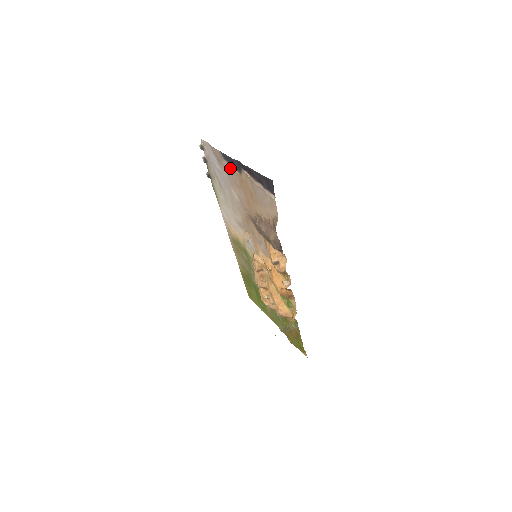
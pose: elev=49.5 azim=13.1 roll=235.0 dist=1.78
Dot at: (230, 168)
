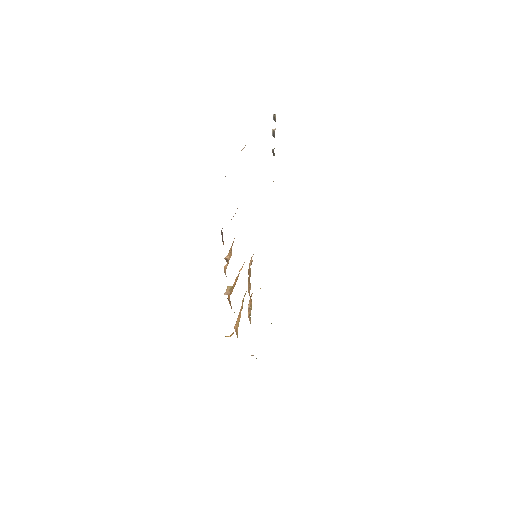
Dot at: occluded
